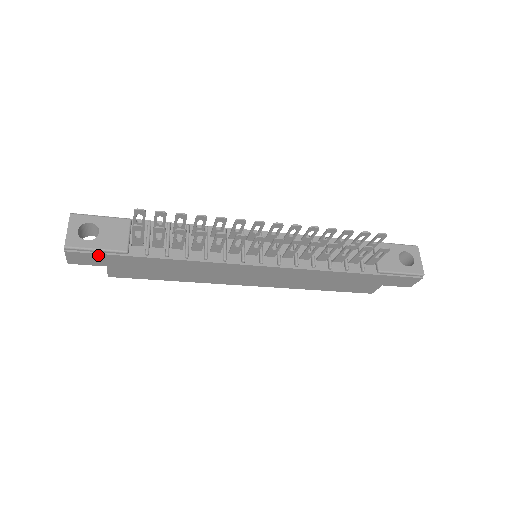
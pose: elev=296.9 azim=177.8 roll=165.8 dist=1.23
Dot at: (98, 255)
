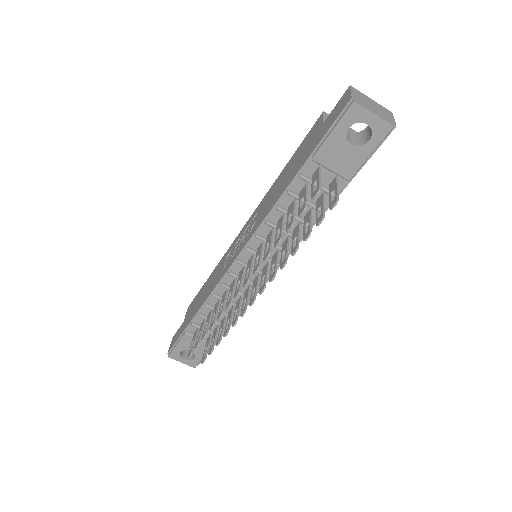
Dot at: occluded
